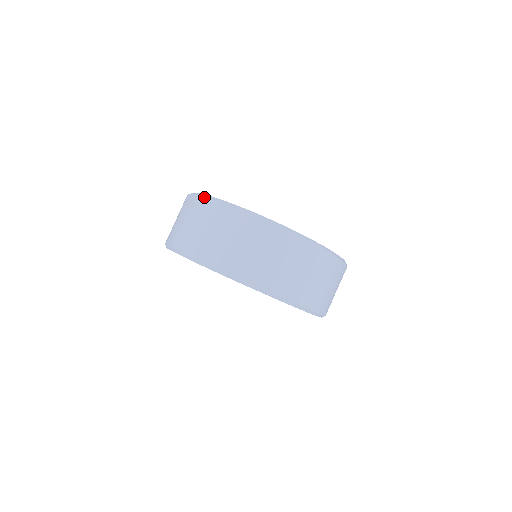
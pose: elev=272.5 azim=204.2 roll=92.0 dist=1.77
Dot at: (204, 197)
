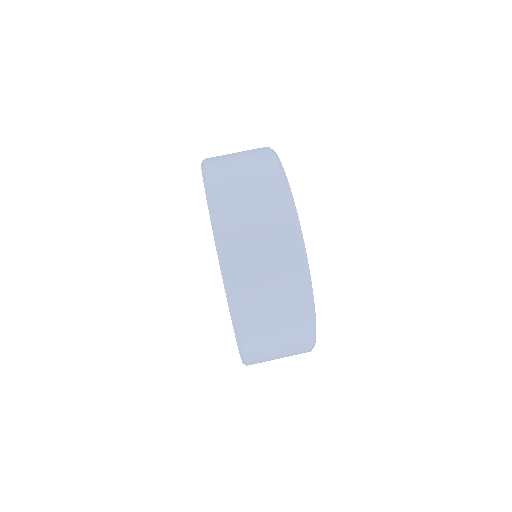
Dot at: occluded
